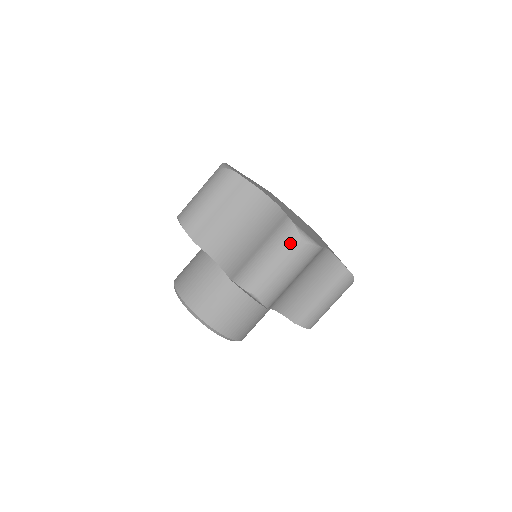
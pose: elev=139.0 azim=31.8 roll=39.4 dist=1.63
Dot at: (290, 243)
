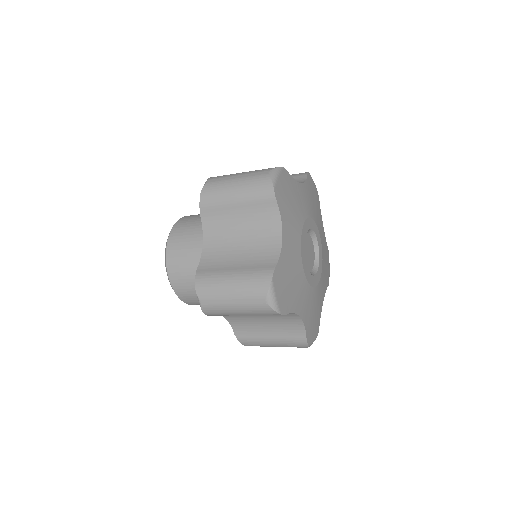
Dot at: (255, 292)
